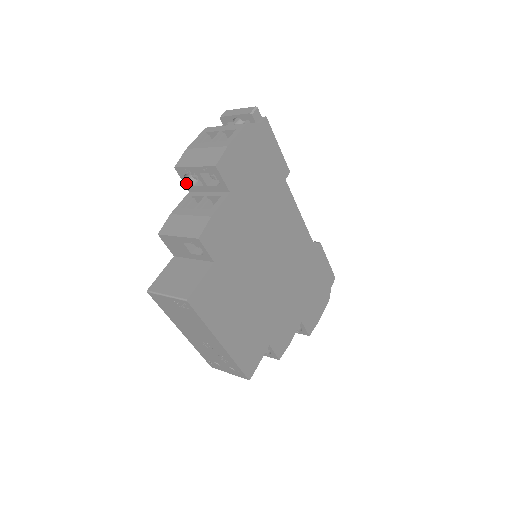
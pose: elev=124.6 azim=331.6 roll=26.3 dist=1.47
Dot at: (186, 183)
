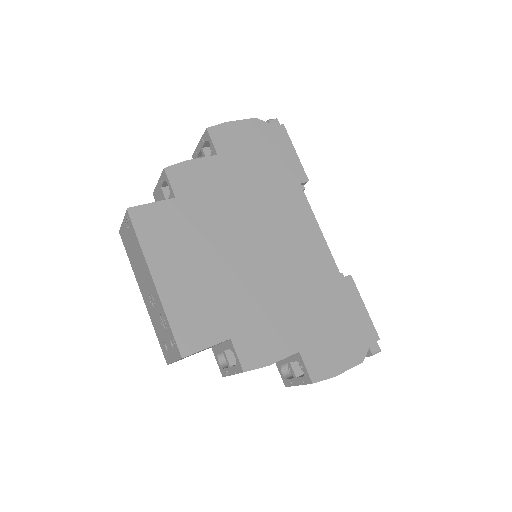
Dot at: occluded
